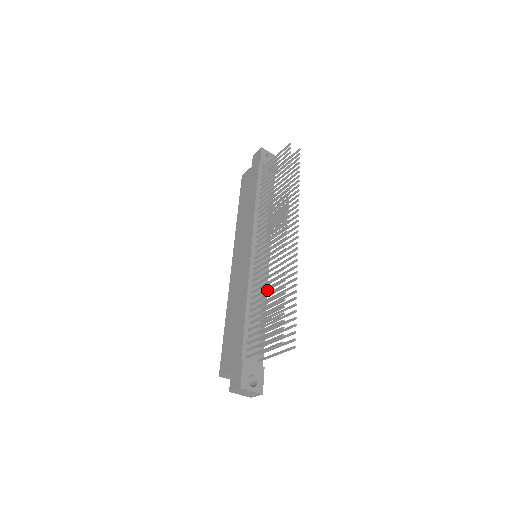
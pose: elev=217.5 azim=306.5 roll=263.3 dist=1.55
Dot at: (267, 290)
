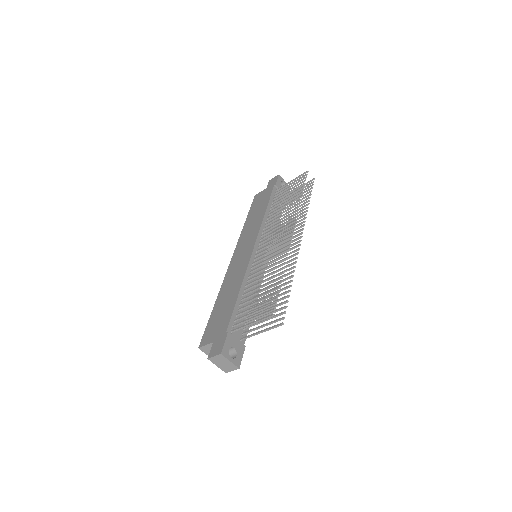
Dot at: (264, 277)
